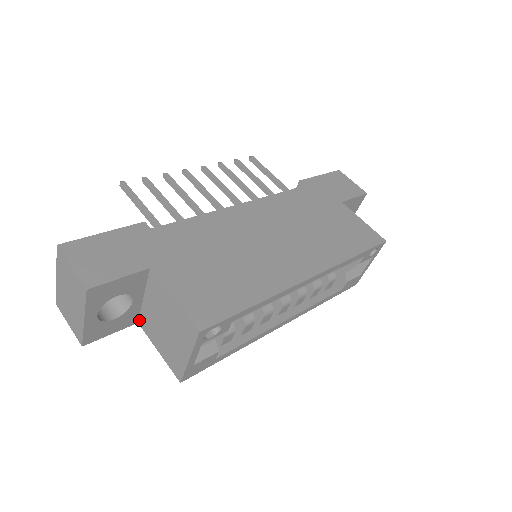
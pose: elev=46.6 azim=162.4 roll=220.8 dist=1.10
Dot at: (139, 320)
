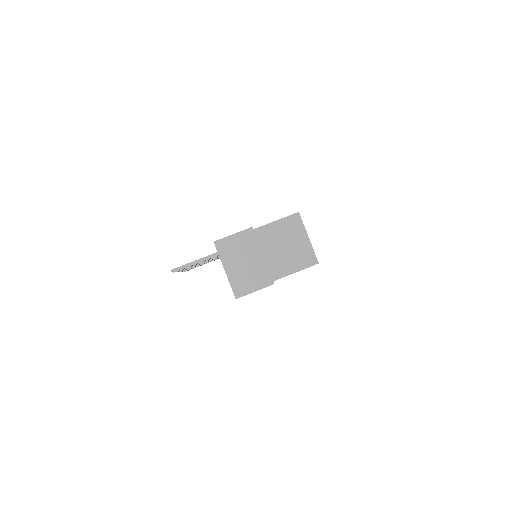
Dot at: occluded
